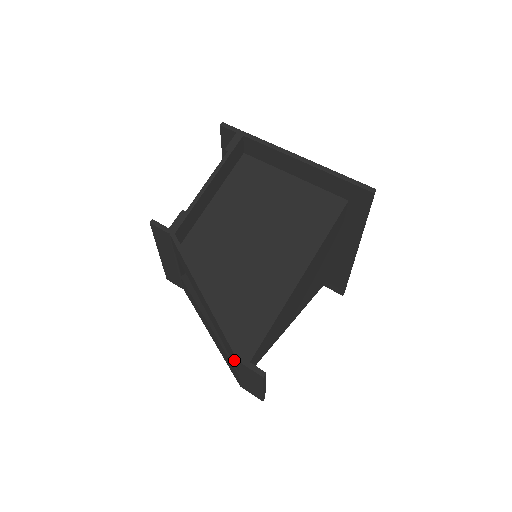
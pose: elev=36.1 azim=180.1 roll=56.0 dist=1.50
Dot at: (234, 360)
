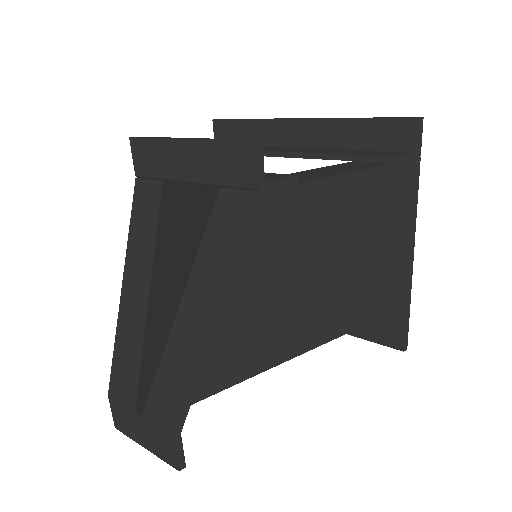
Dot at: (159, 411)
